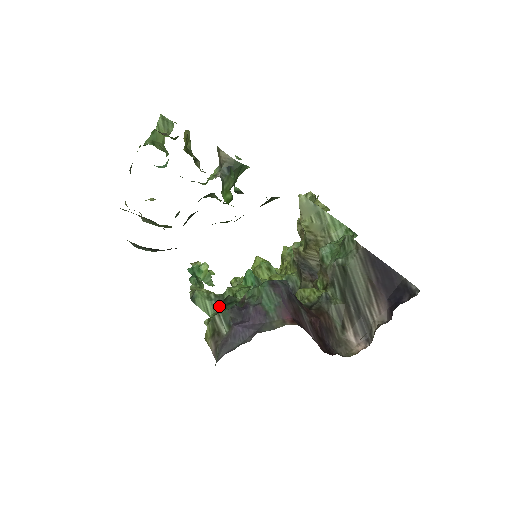
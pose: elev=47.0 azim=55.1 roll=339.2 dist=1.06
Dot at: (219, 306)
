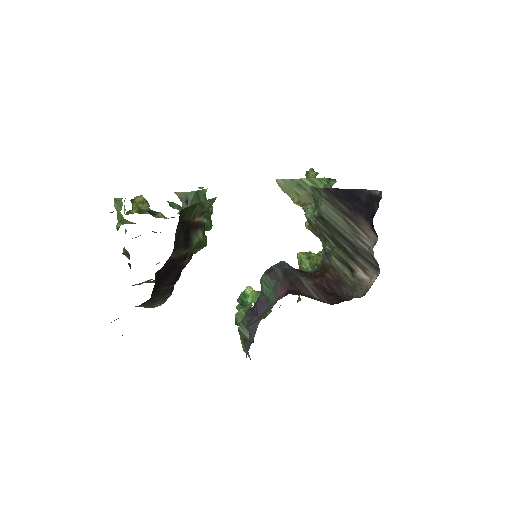
Dot at: occluded
